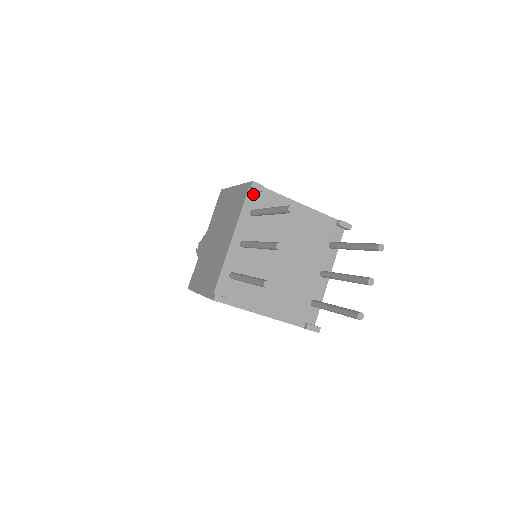
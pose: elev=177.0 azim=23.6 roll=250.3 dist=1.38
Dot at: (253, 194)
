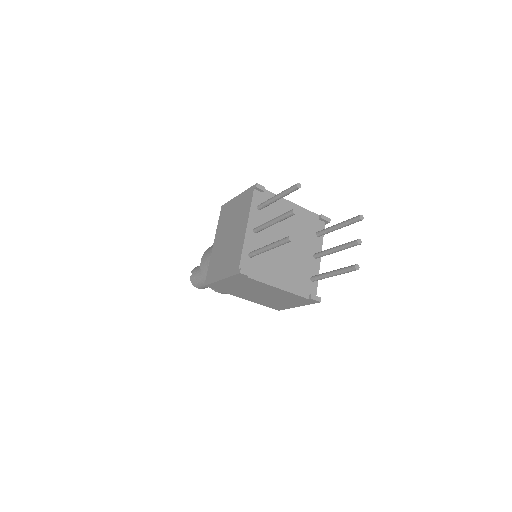
Dot at: (257, 194)
